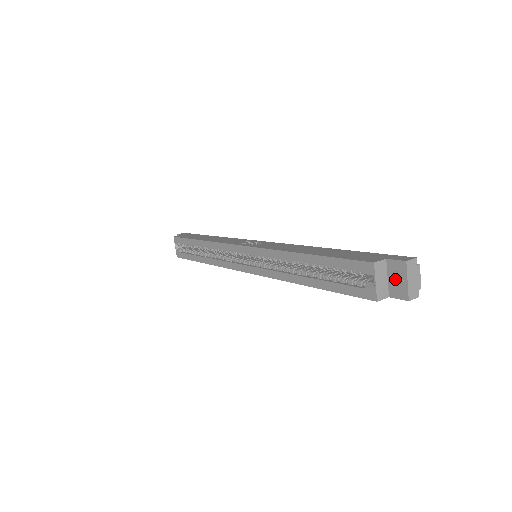
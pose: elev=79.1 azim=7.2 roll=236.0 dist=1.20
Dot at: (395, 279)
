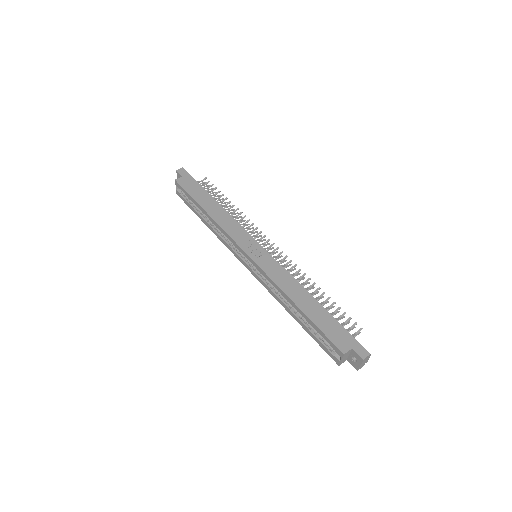
Dot at: (354, 357)
